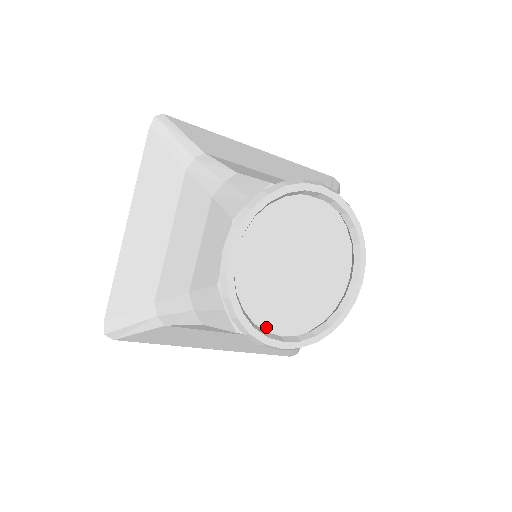
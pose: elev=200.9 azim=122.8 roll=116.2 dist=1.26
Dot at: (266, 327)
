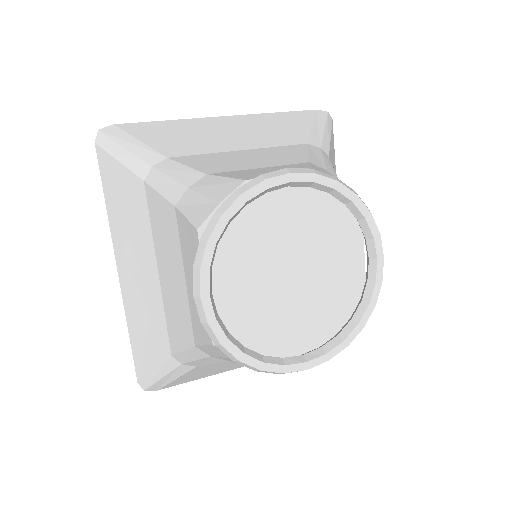
Dot at: (215, 268)
